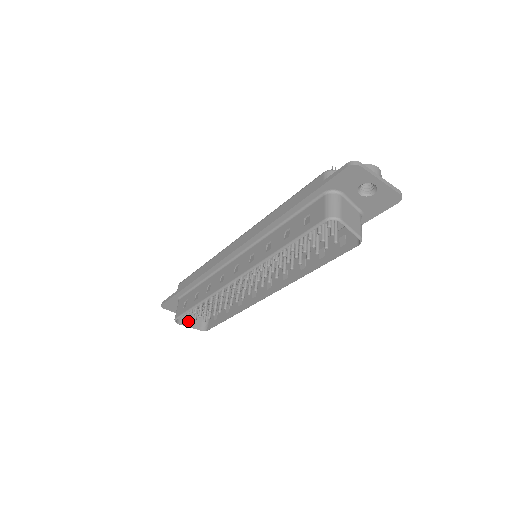
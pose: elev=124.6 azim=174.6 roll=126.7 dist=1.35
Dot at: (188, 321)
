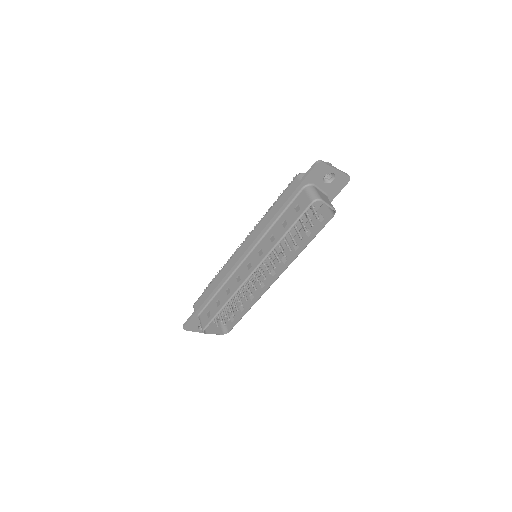
Dot at: (211, 330)
